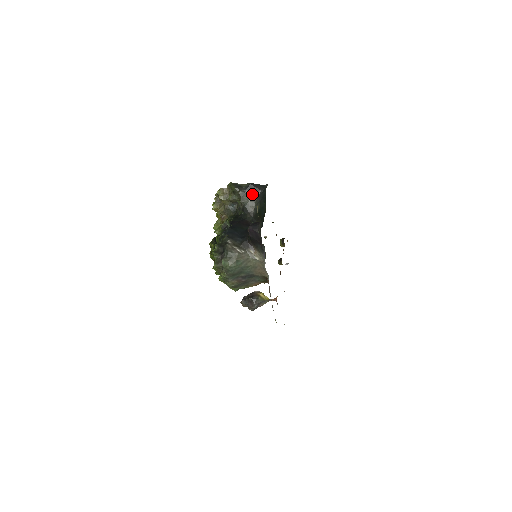
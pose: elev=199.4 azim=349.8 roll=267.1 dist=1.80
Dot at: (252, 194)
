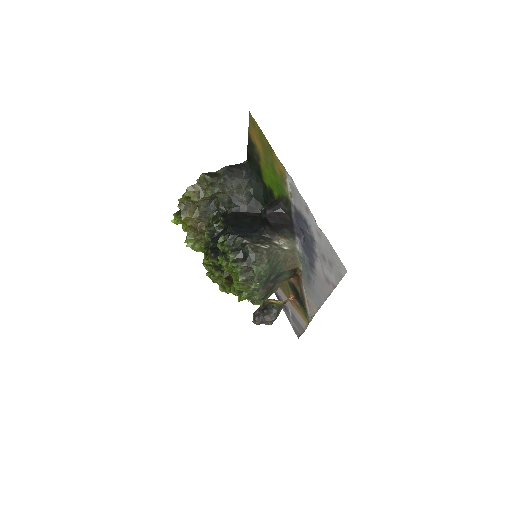
Dot at: (235, 178)
